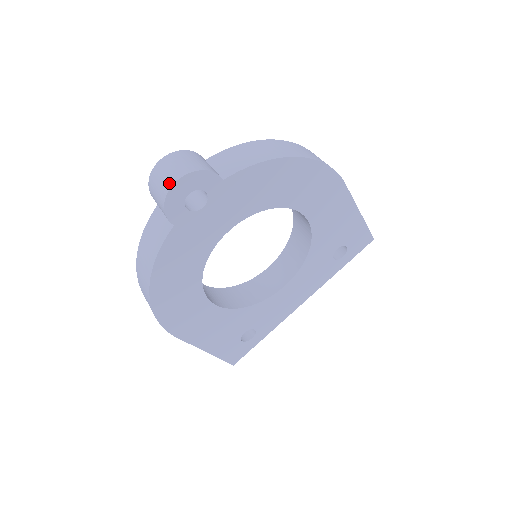
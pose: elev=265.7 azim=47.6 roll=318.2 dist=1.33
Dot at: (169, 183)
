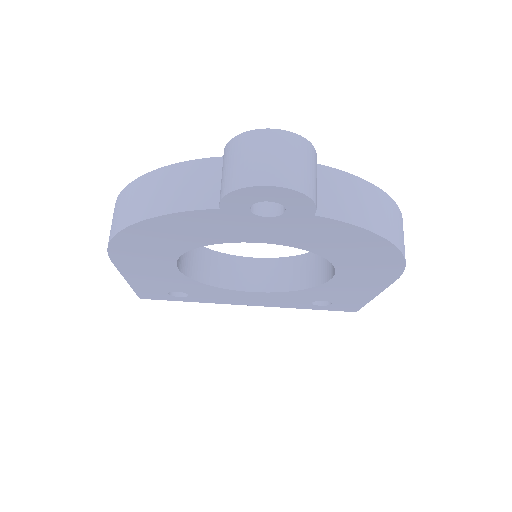
Dot at: (262, 177)
